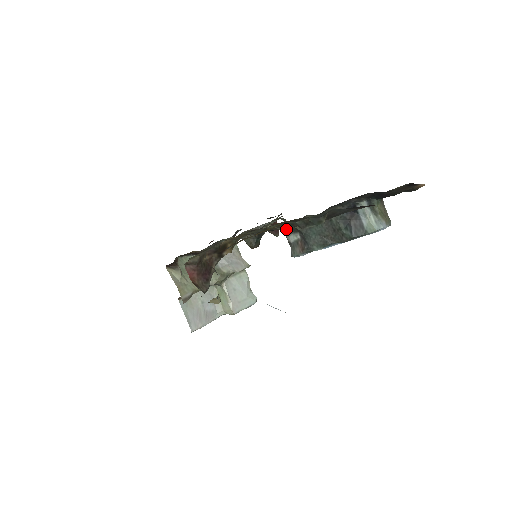
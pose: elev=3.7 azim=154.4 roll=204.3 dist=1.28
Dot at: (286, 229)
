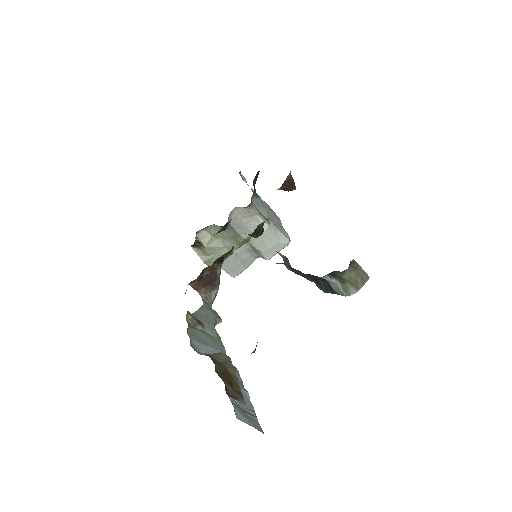
Dot at: occluded
